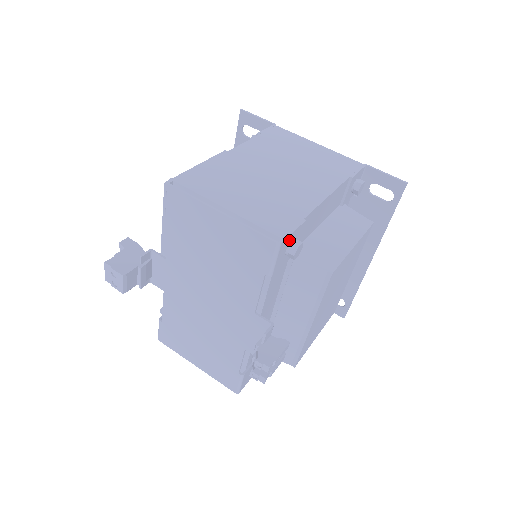
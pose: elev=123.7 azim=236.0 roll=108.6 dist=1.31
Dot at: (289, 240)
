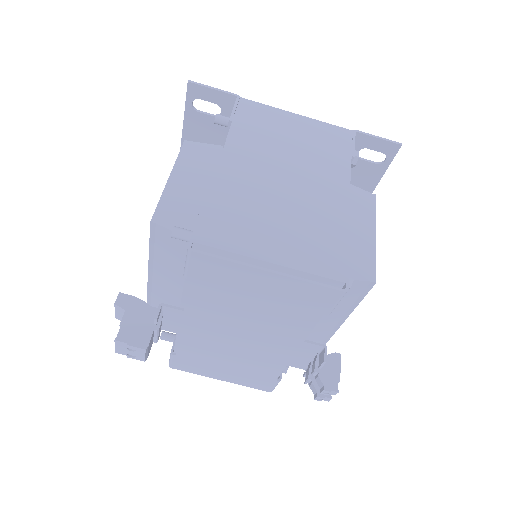
Dot at: occluded
